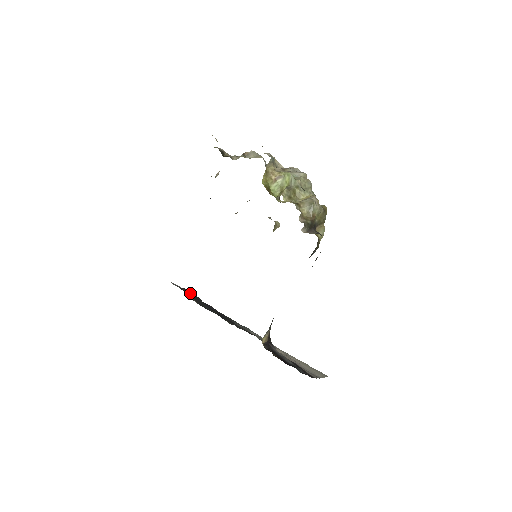
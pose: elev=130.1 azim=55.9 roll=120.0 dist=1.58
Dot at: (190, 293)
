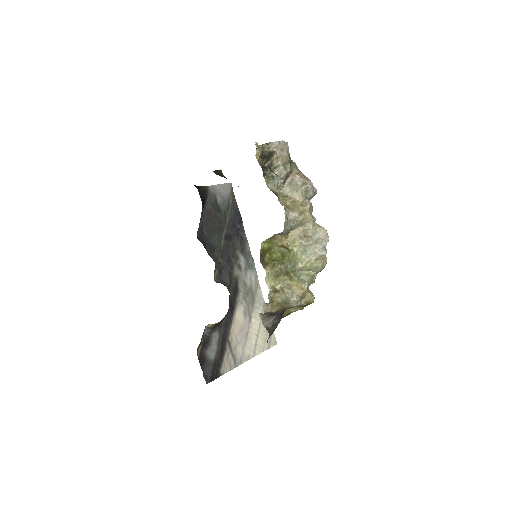
Dot at: (211, 217)
